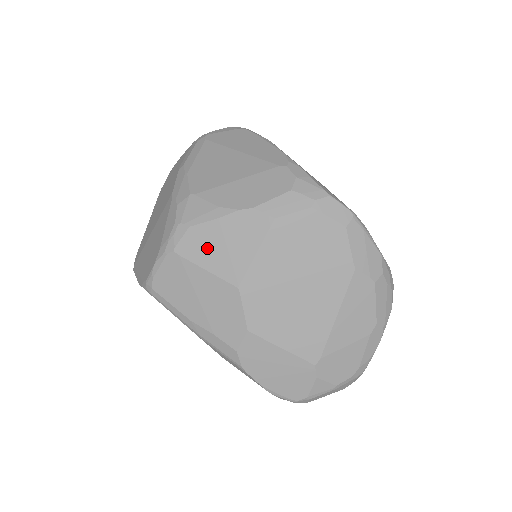
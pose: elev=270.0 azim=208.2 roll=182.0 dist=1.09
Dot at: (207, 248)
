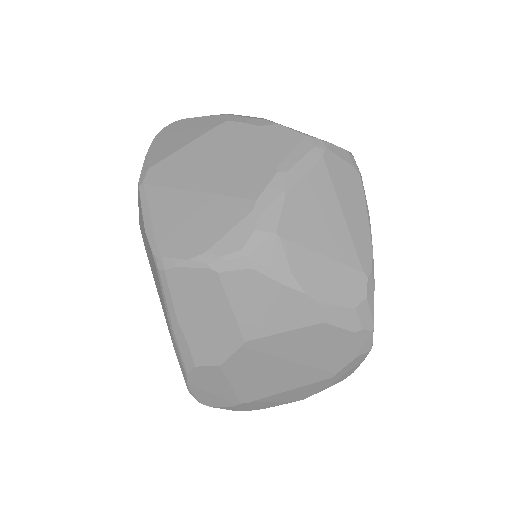
Dot at: (250, 296)
